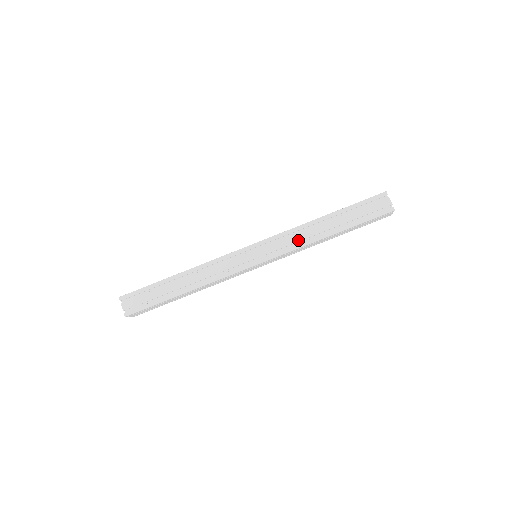
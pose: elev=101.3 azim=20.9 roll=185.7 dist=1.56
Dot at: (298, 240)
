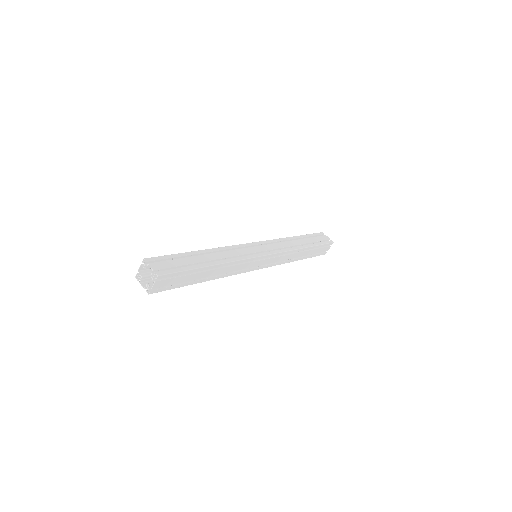
Dot at: (285, 259)
